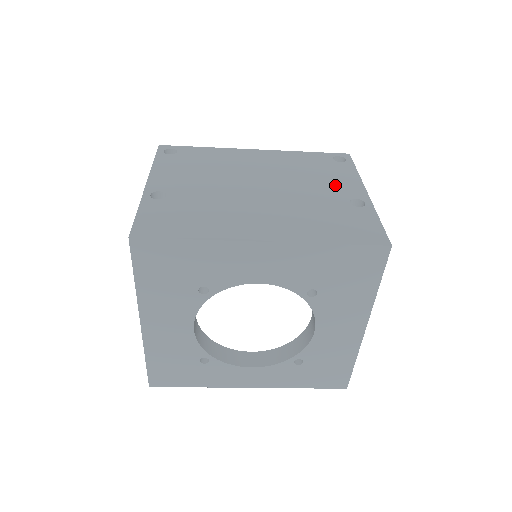
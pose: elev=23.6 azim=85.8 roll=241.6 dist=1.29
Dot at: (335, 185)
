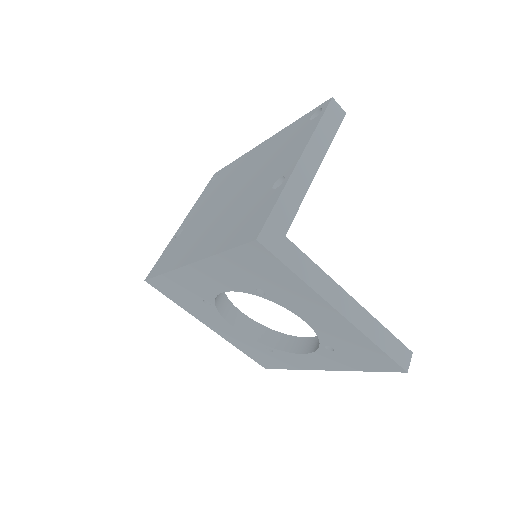
Dot at: (281, 163)
